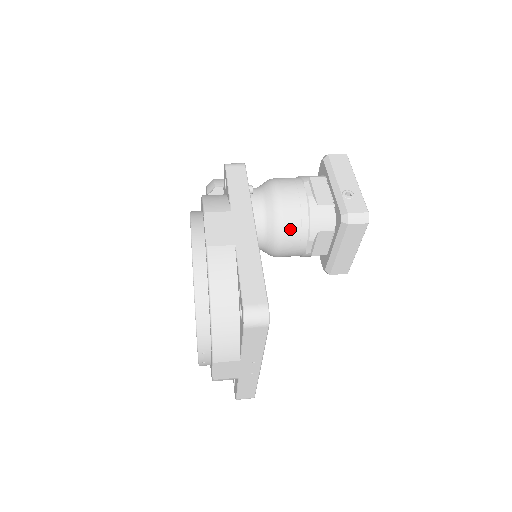
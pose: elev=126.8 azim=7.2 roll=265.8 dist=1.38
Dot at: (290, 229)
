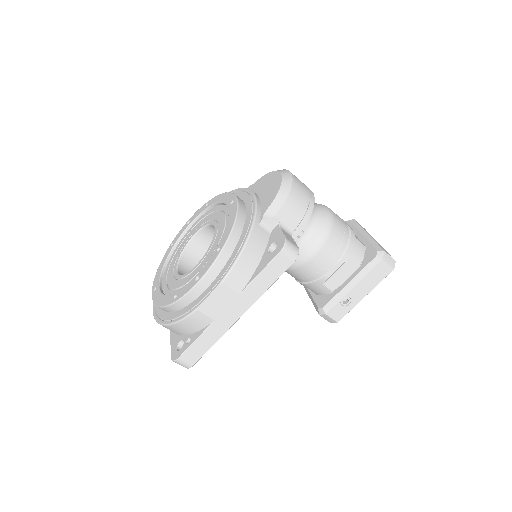
Dot at: (291, 273)
